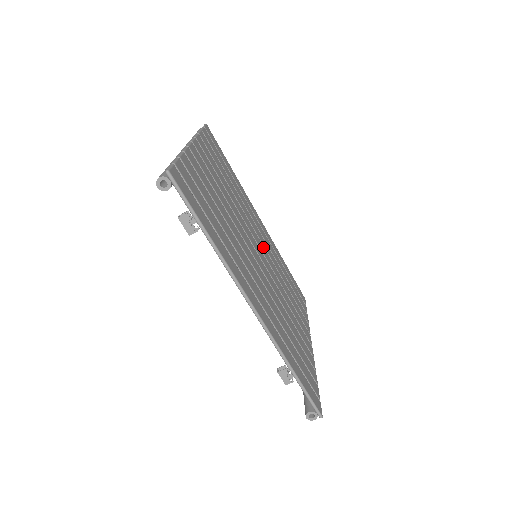
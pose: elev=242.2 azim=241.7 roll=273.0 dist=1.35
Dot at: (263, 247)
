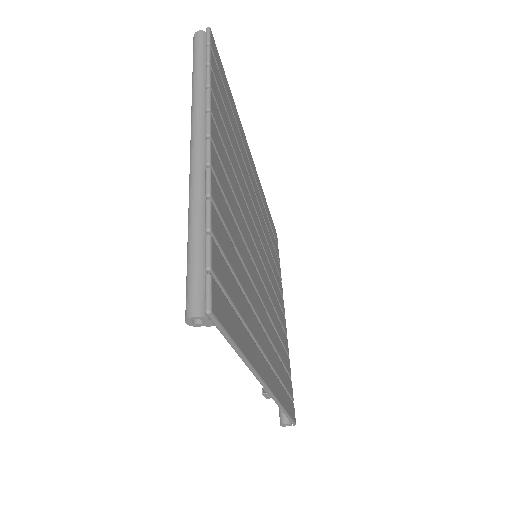
Dot at: (259, 223)
